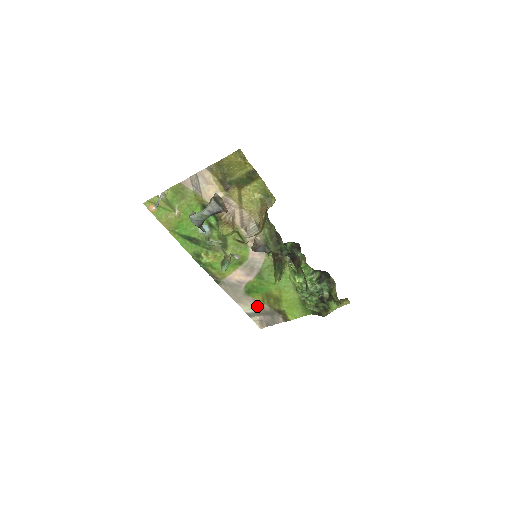
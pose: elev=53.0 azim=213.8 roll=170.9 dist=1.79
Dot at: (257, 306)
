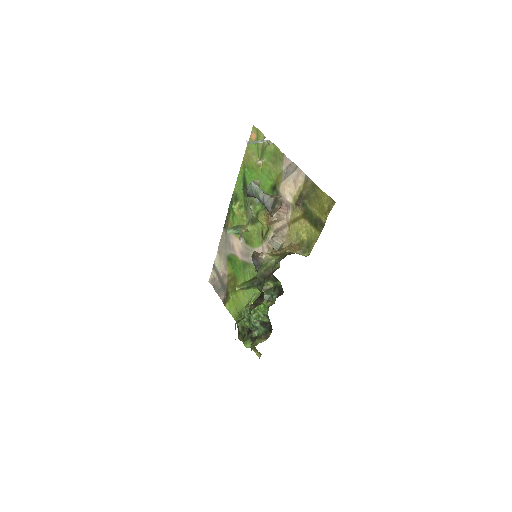
Dot at: (223, 271)
